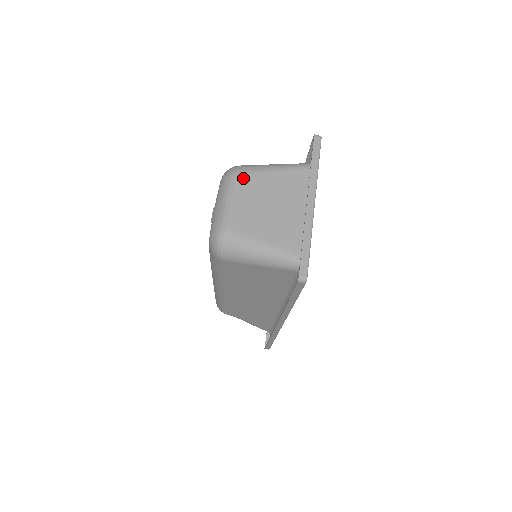
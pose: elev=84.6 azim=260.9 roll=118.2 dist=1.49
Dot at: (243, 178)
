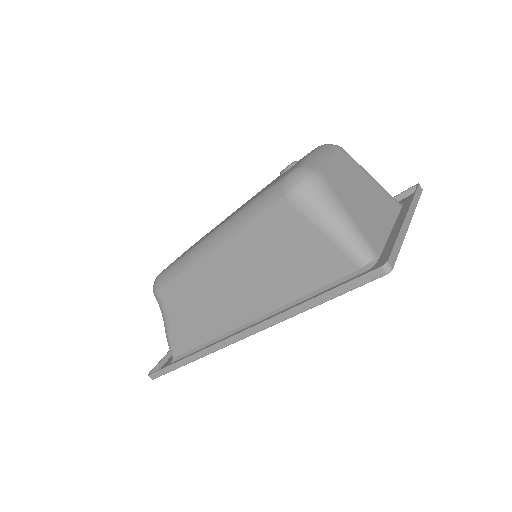
Dot at: (348, 158)
